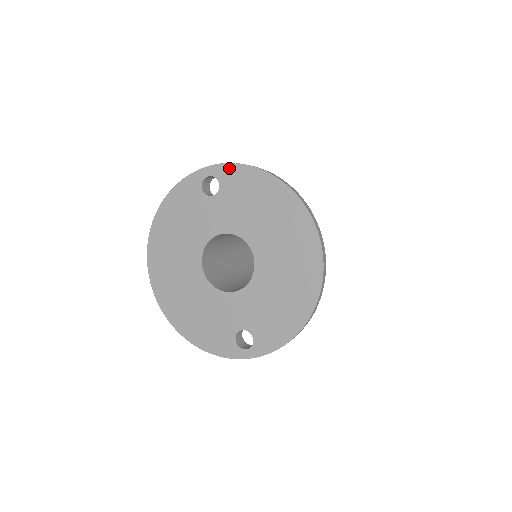
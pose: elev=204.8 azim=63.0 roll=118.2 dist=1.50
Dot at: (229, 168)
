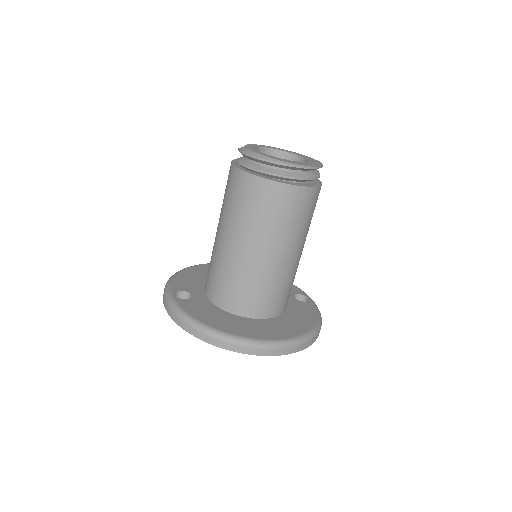
Dot at: occluded
